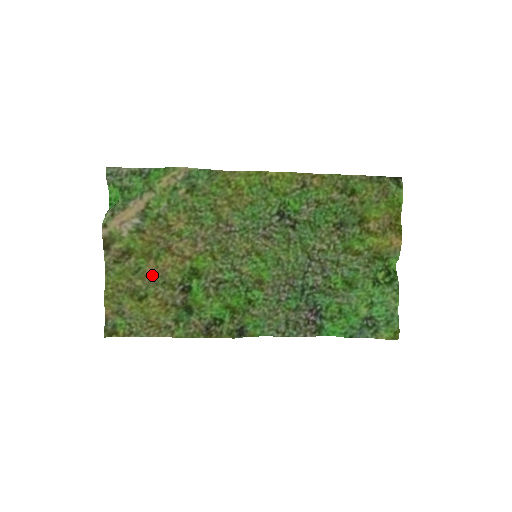
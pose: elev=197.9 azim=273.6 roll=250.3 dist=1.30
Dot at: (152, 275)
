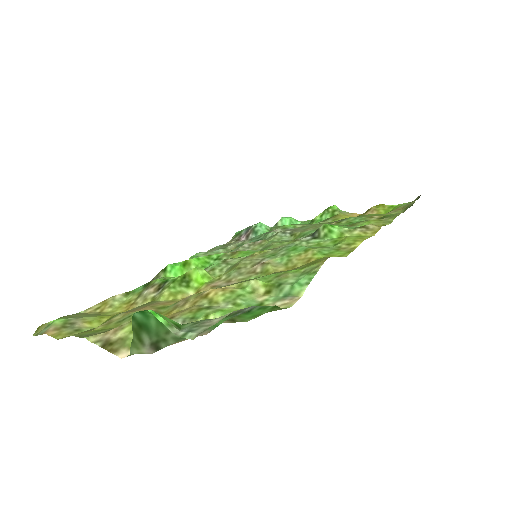
Dot at: (139, 309)
